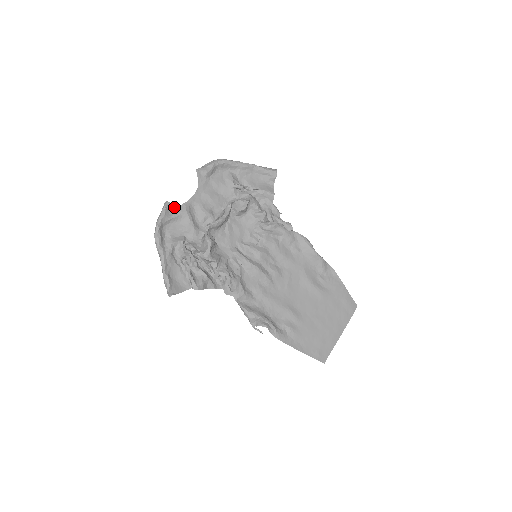
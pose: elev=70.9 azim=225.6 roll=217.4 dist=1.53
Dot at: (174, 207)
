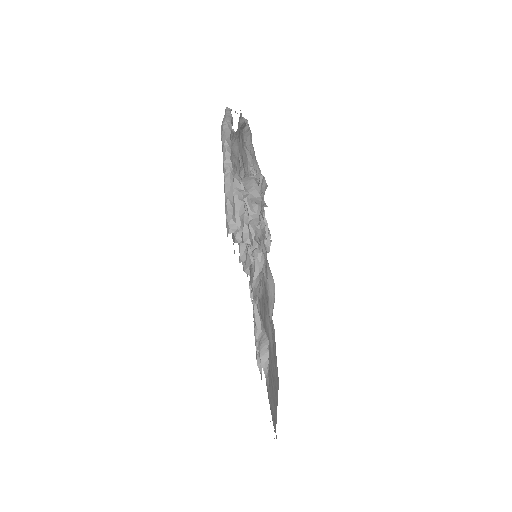
Dot at: occluded
